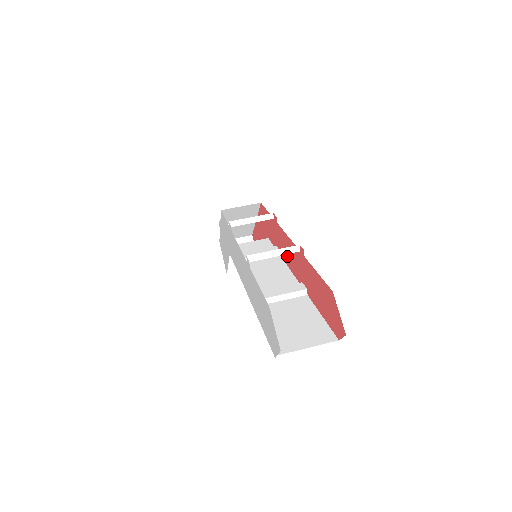
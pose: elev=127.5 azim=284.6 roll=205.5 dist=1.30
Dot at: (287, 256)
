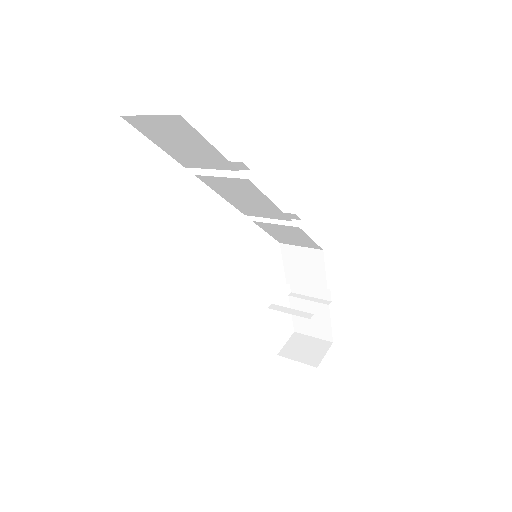
Dot at: occluded
